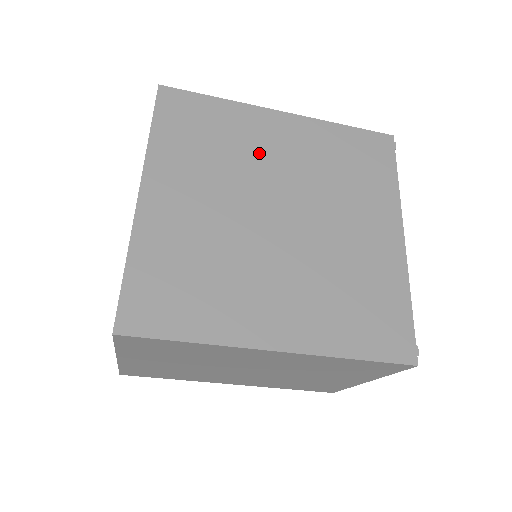
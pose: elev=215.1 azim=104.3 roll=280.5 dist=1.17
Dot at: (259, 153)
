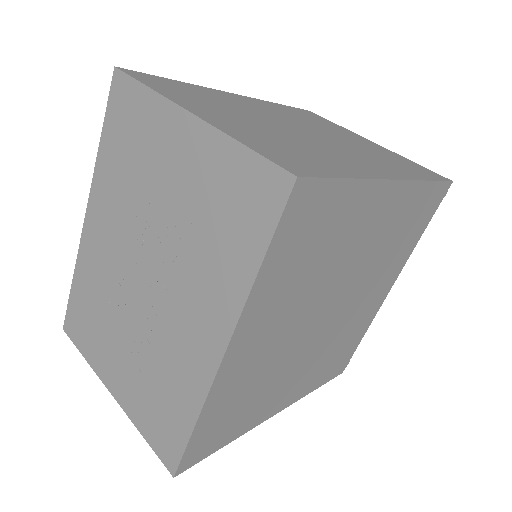
Dot at: (349, 251)
